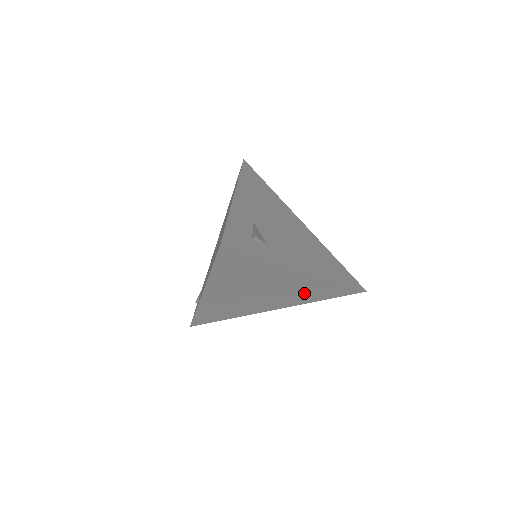
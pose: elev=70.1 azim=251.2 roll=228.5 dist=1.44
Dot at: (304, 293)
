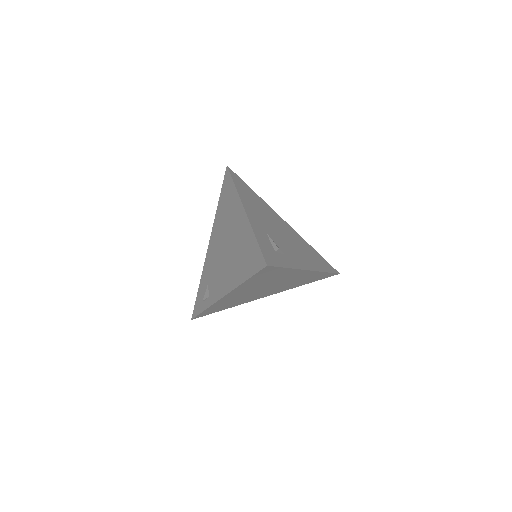
Dot at: (297, 282)
